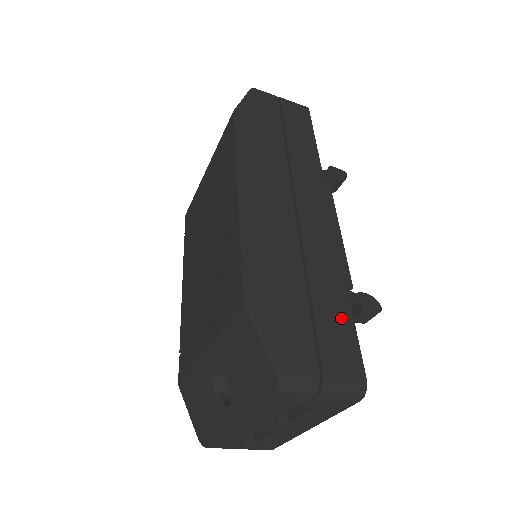
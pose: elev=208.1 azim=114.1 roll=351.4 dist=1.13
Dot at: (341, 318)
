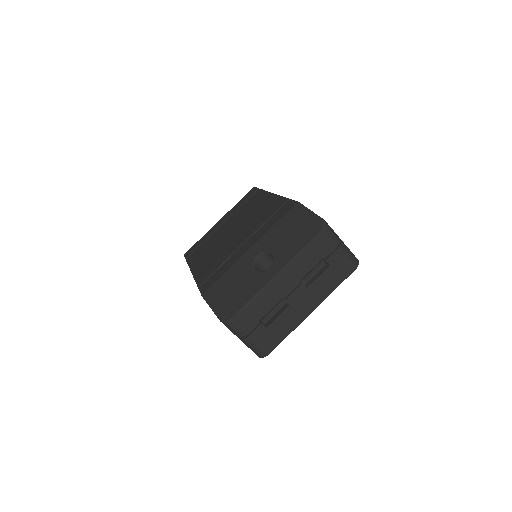
Dot at: occluded
